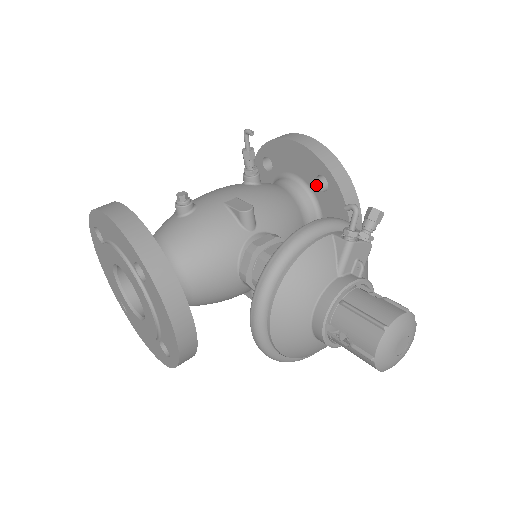
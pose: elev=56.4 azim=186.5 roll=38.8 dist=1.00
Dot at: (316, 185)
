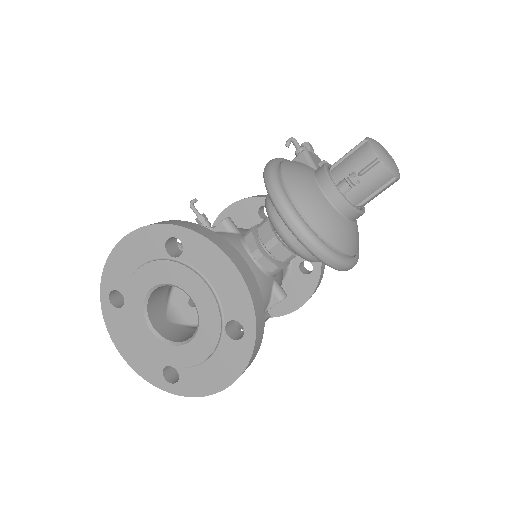
Dot at: (262, 219)
